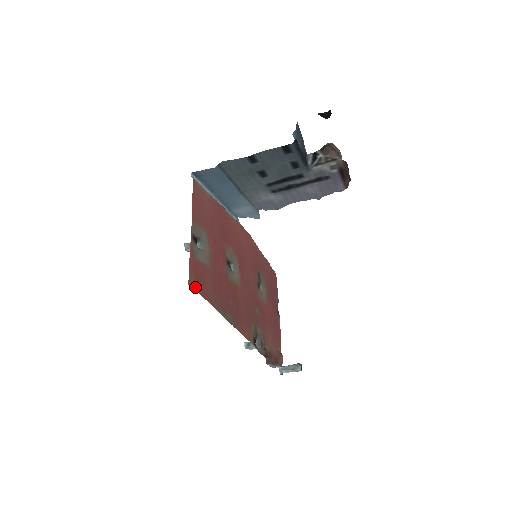
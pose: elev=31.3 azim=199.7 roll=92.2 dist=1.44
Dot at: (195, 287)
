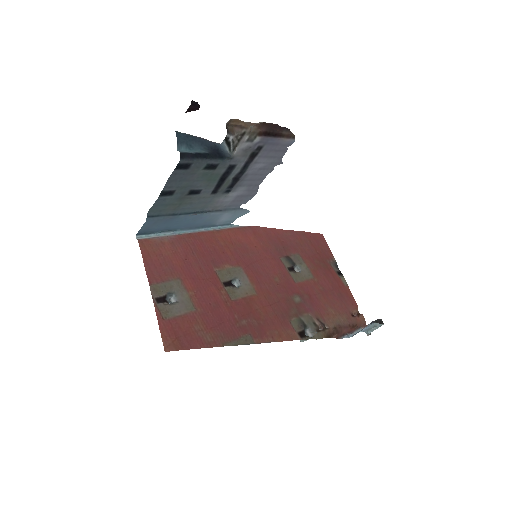
Dot at: (177, 348)
